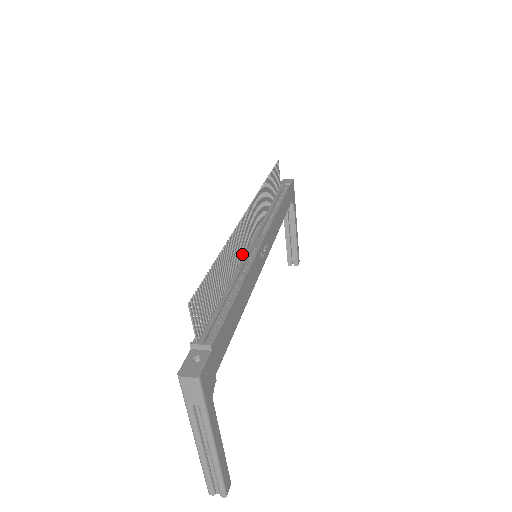
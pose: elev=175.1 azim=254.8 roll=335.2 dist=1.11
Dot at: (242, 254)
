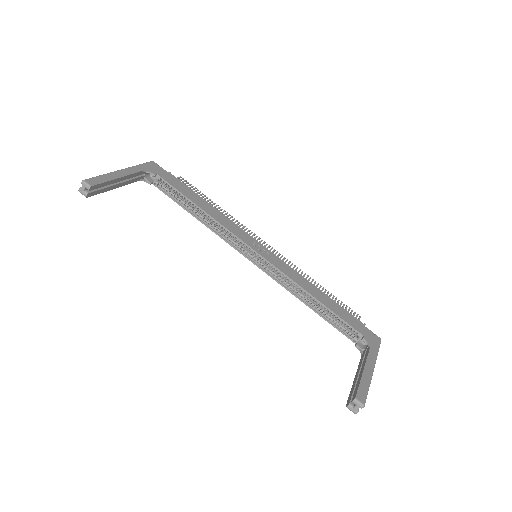
Dot at: occluded
